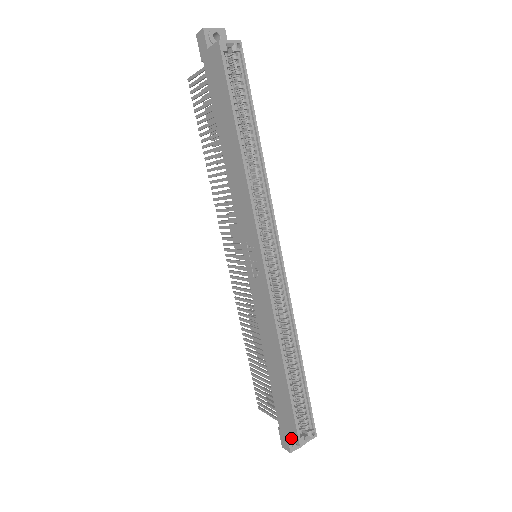
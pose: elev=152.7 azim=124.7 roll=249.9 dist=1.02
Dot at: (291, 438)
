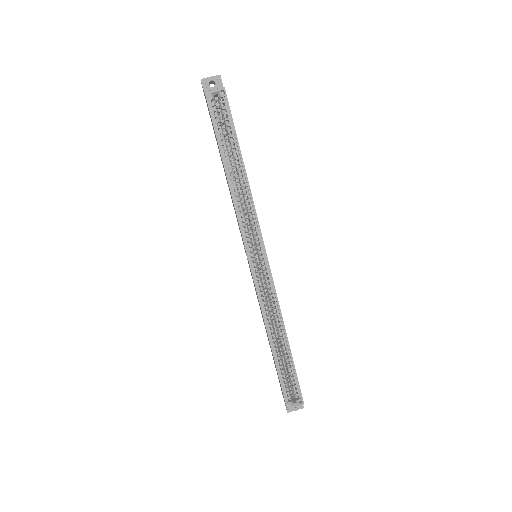
Dot at: occluded
